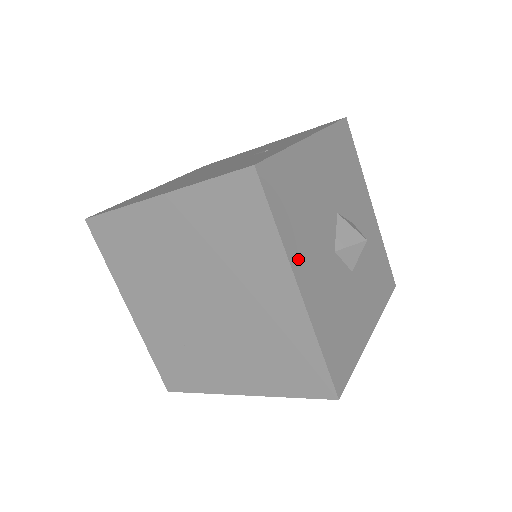
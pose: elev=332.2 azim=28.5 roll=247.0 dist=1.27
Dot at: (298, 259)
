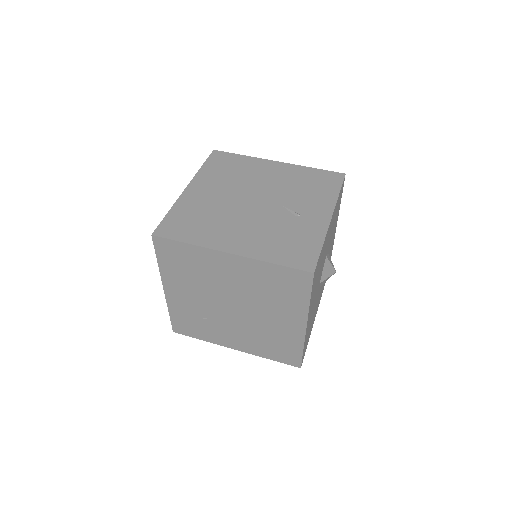
Dot at: (310, 308)
